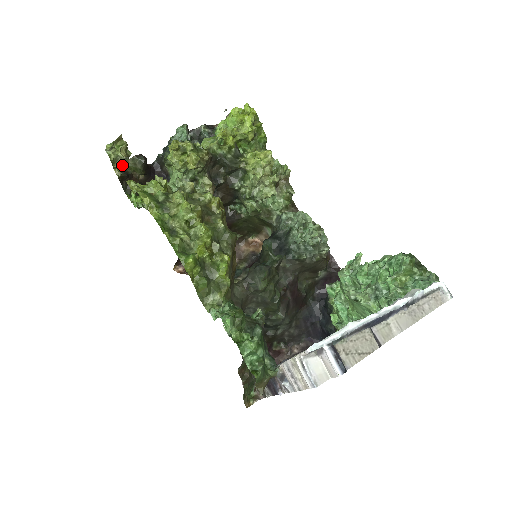
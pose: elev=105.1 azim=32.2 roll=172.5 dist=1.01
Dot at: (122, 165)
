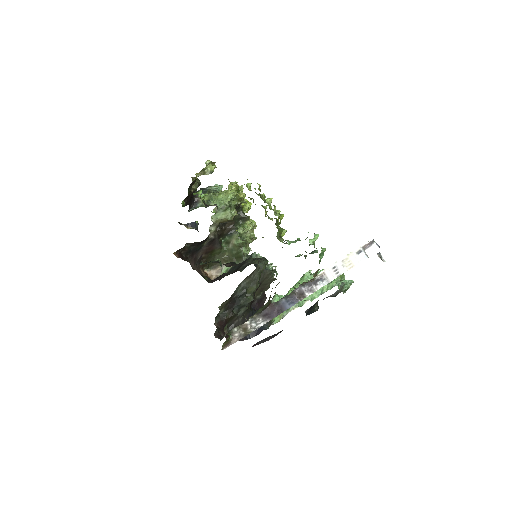
Dot at: (205, 174)
